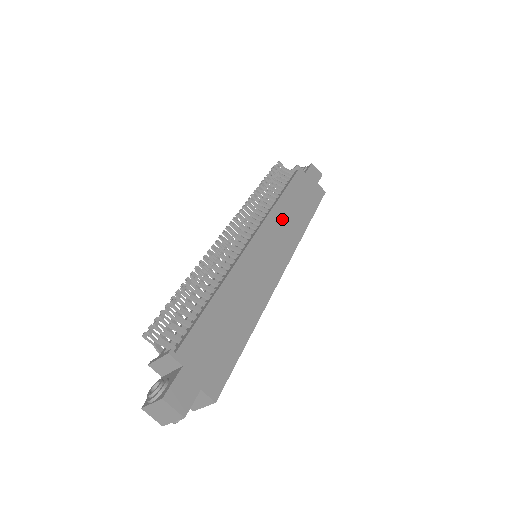
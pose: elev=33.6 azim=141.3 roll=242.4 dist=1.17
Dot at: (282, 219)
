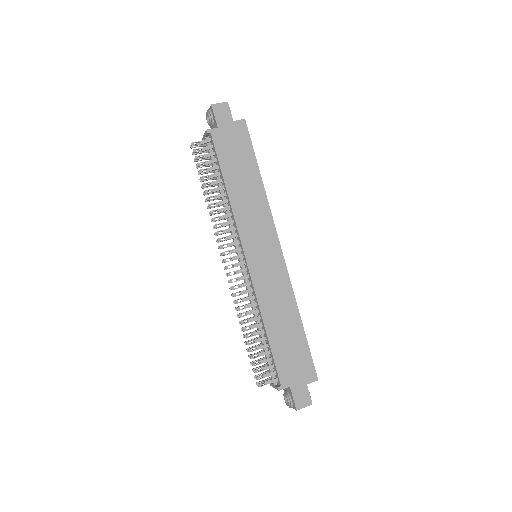
Dot at: (245, 211)
